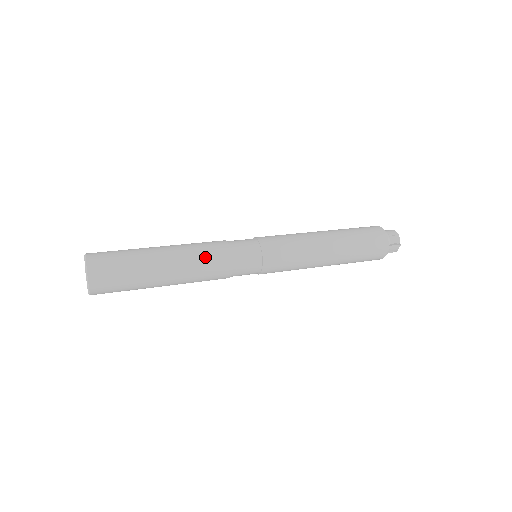
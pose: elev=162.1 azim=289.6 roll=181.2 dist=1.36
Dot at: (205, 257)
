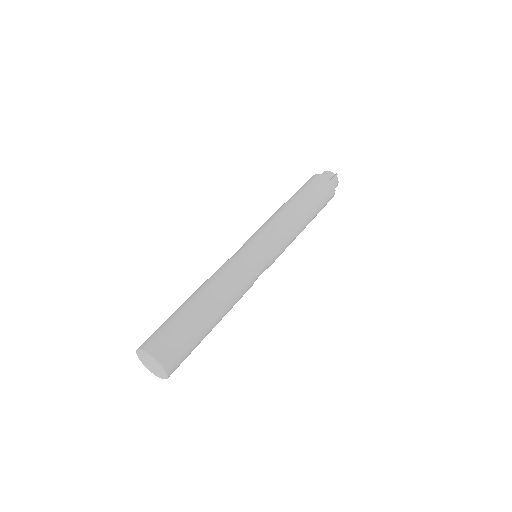
Dot at: (224, 278)
